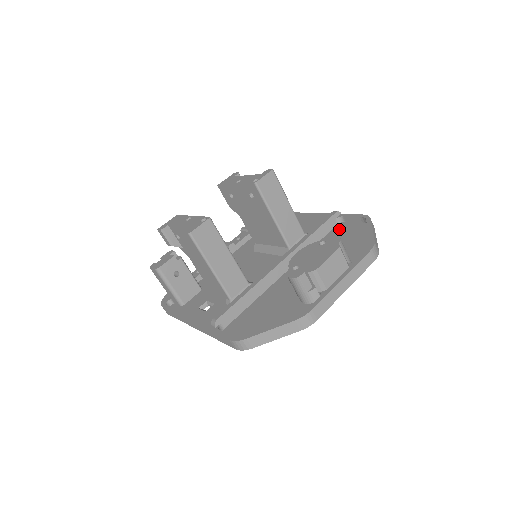
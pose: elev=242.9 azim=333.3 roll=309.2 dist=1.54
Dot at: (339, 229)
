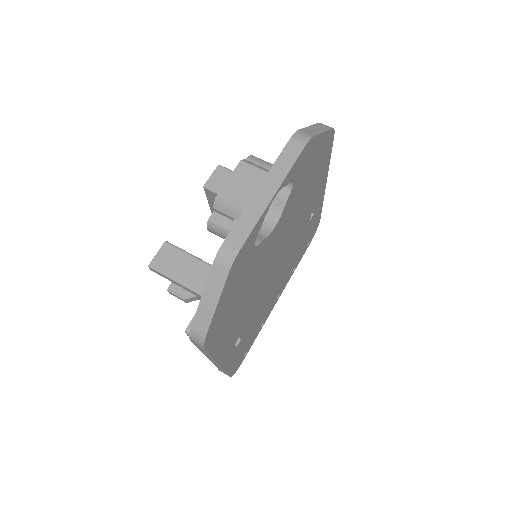
Dot at: occluded
